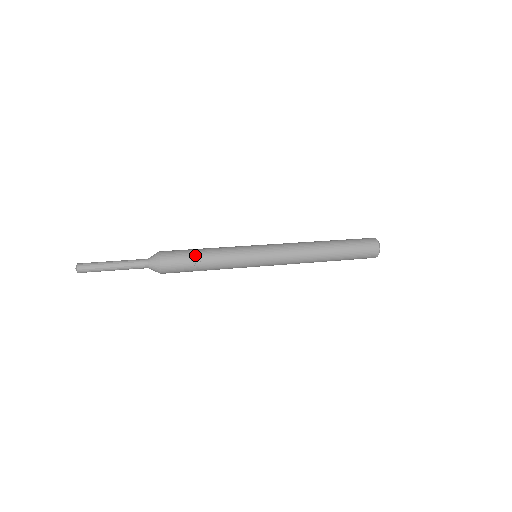
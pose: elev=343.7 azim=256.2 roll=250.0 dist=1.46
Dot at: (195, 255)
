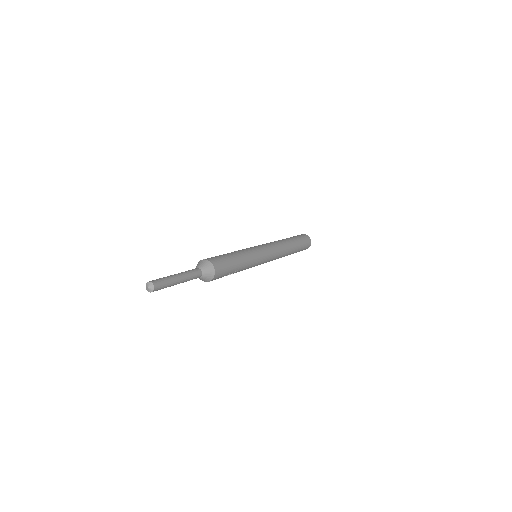
Dot at: (234, 268)
